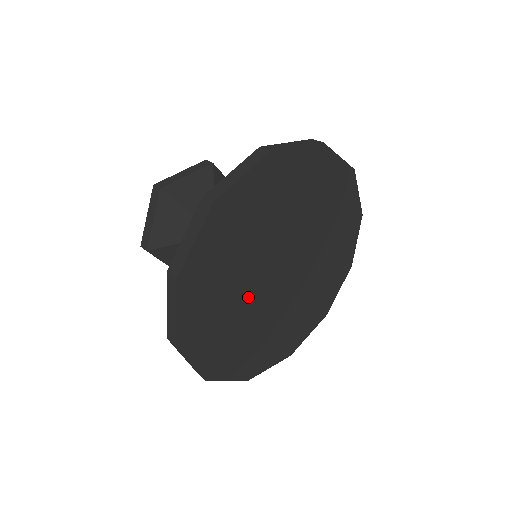
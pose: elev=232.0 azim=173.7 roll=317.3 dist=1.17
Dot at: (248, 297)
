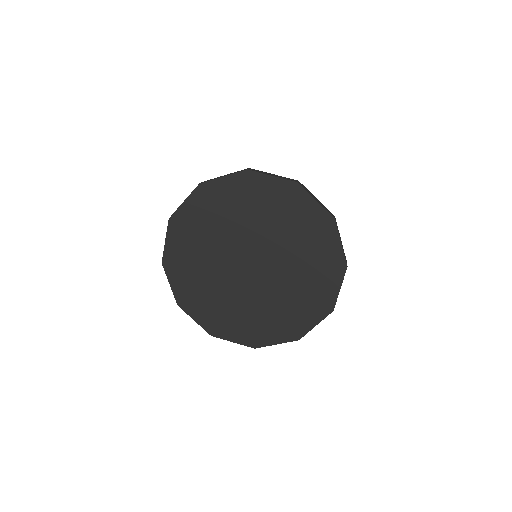
Dot at: (218, 265)
